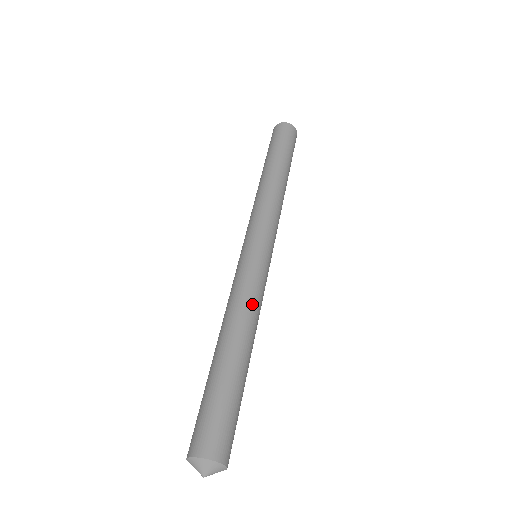
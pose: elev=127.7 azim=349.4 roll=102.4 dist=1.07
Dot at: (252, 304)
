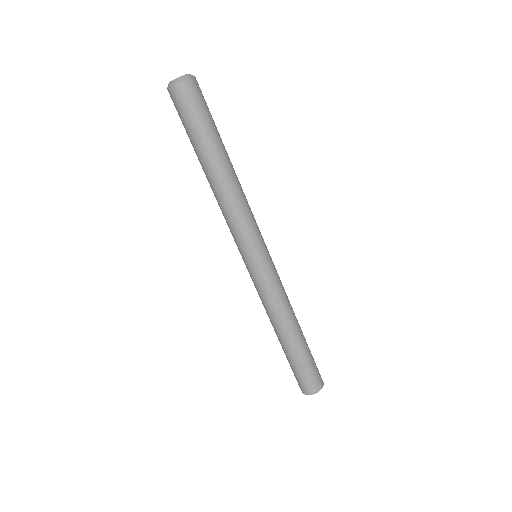
Dot at: (281, 306)
